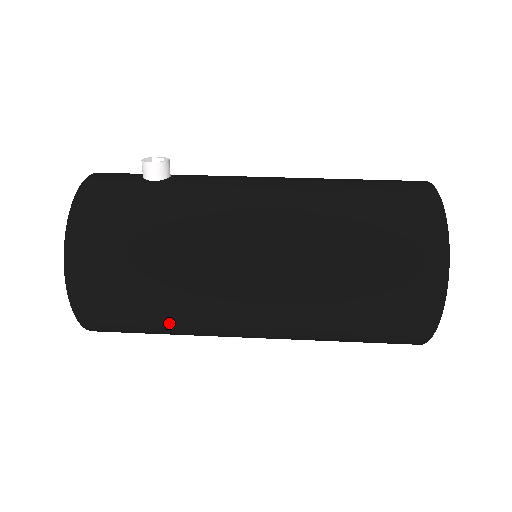
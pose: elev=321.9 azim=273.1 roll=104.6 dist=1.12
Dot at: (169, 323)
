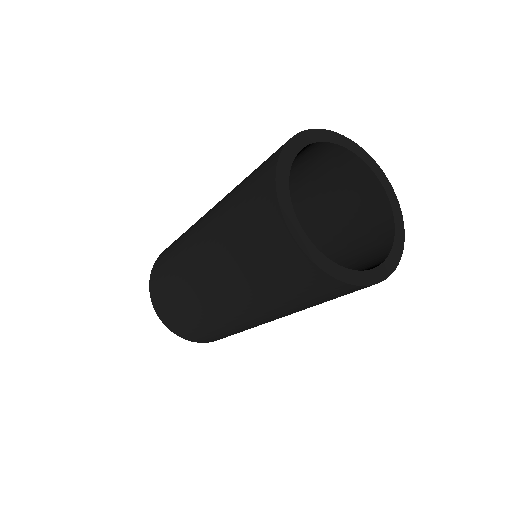
Dot at: (173, 281)
